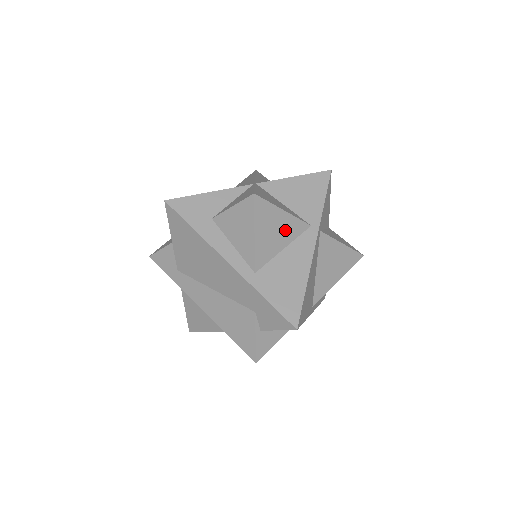
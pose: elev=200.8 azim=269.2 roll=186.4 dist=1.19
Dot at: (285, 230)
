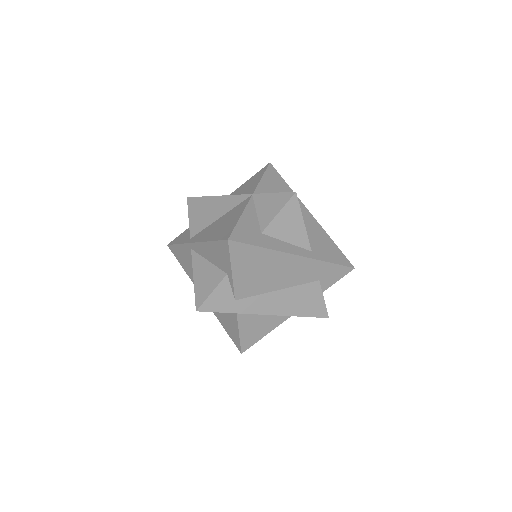
Dot at: occluded
